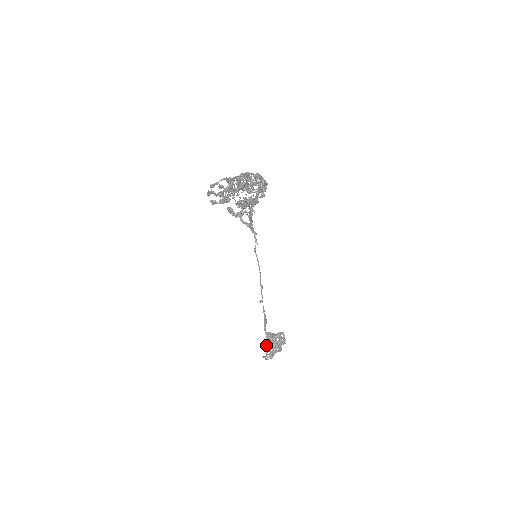
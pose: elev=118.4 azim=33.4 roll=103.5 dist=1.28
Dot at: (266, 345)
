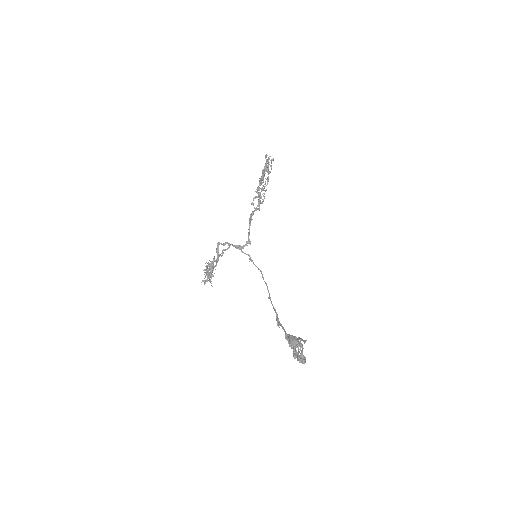
Dot at: (294, 339)
